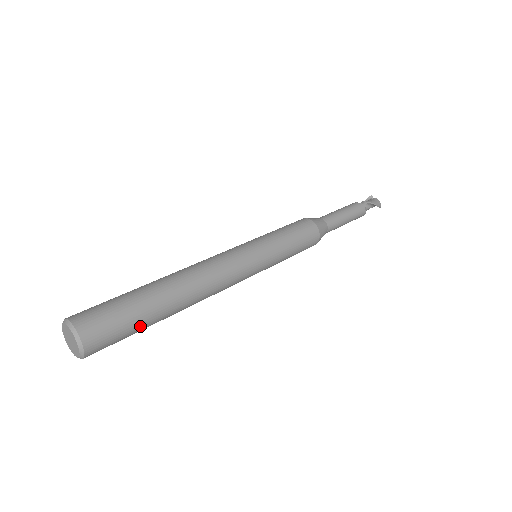
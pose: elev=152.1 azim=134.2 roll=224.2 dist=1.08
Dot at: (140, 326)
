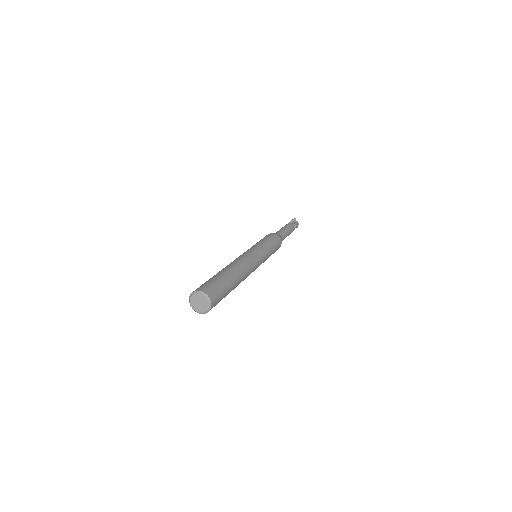
Dot at: occluded
